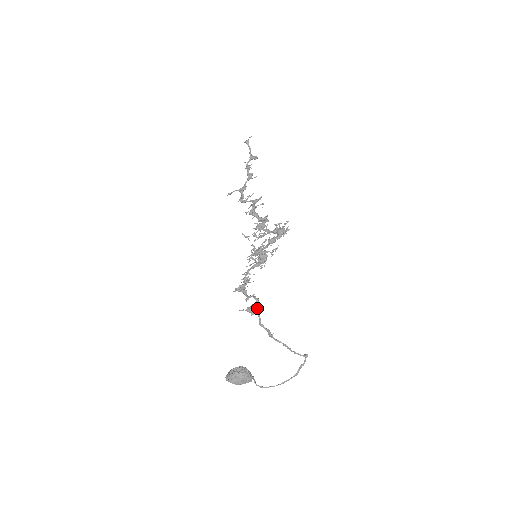
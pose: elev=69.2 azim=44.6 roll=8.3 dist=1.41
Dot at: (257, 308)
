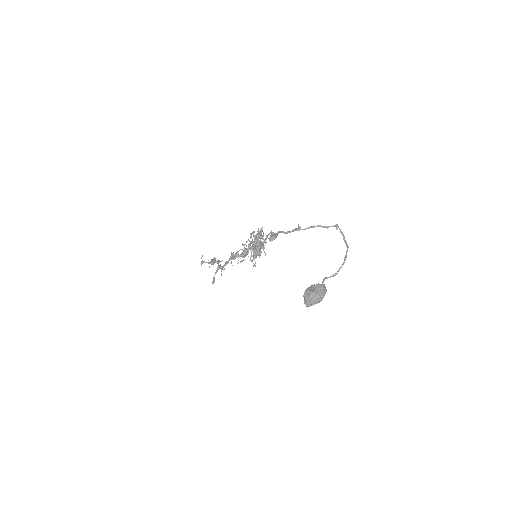
Dot at: (275, 233)
